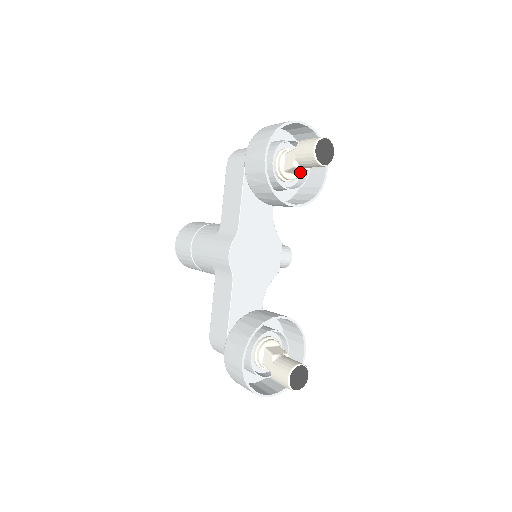
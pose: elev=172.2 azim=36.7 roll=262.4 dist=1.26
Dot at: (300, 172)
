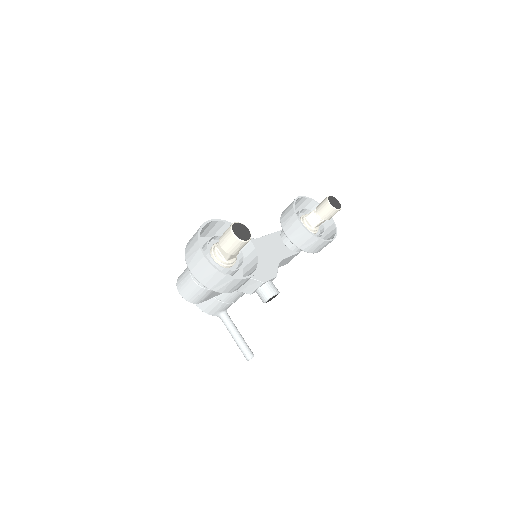
Dot at: (315, 223)
